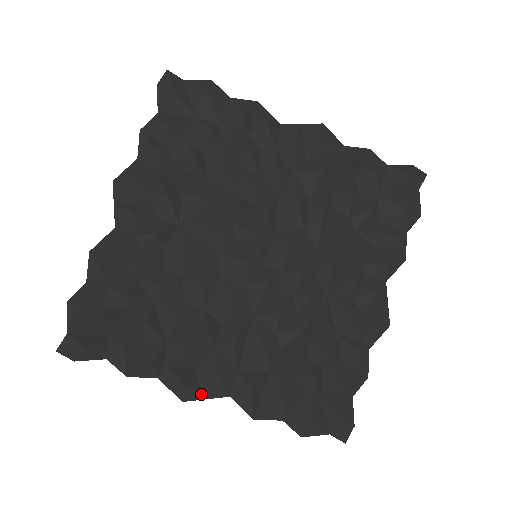
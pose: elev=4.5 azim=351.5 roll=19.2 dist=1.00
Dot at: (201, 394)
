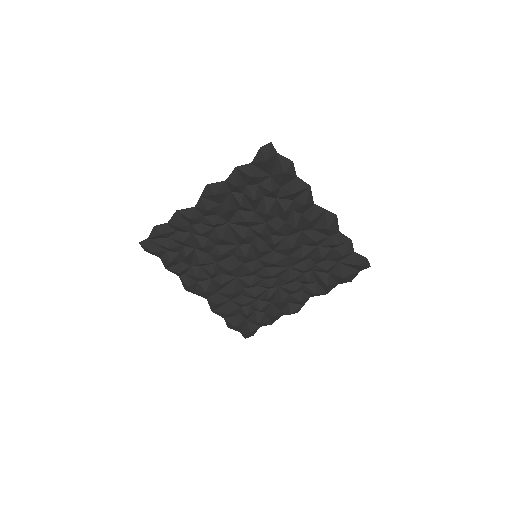
Dot at: (195, 292)
